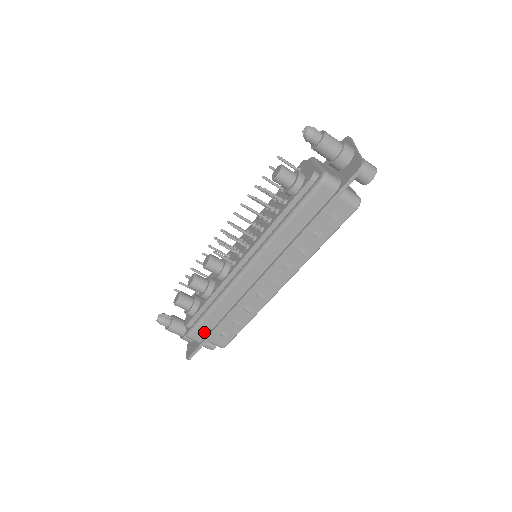
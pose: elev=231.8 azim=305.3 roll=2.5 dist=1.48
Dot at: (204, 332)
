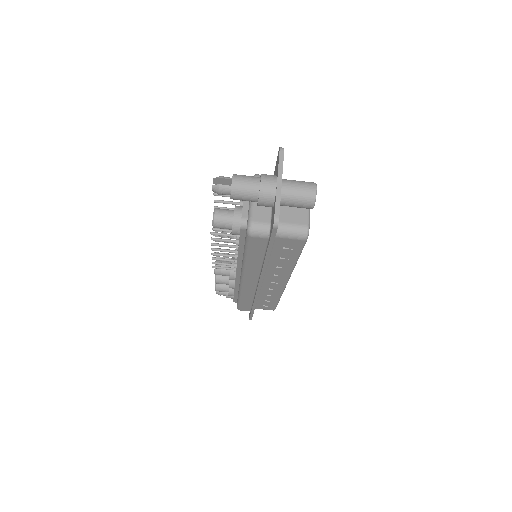
Dot at: (247, 308)
